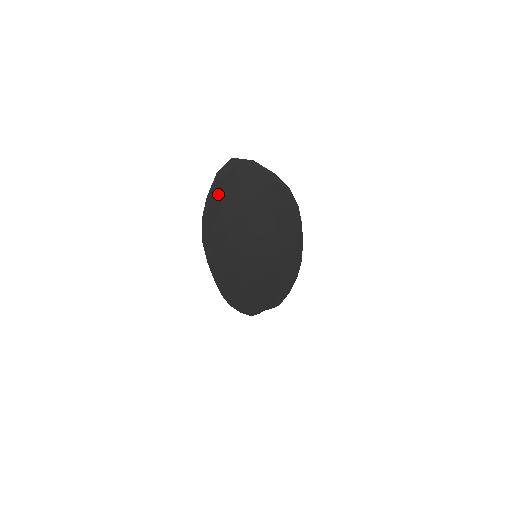
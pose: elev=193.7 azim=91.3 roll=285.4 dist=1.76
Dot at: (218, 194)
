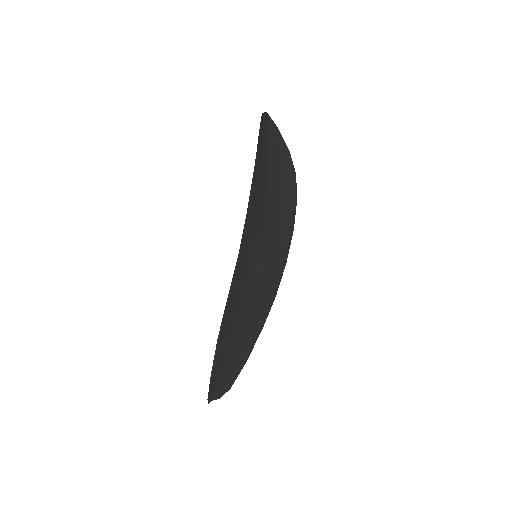
Dot at: (262, 134)
